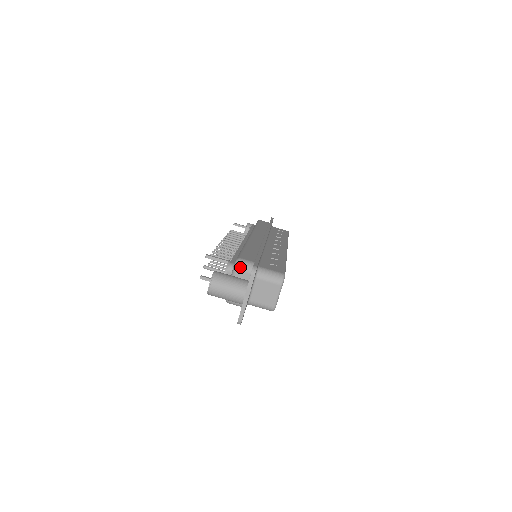
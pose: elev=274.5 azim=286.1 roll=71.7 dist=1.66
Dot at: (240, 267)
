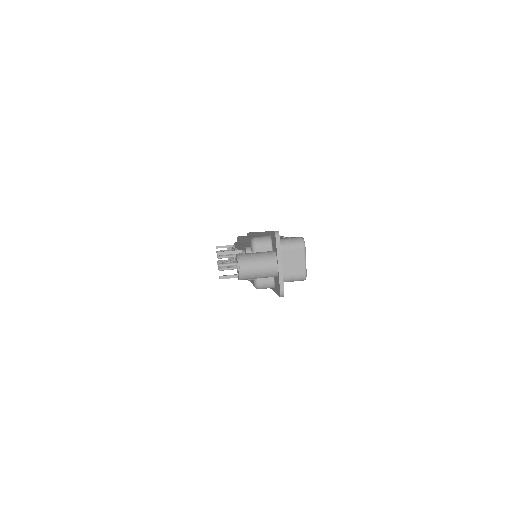
Dot at: (259, 244)
